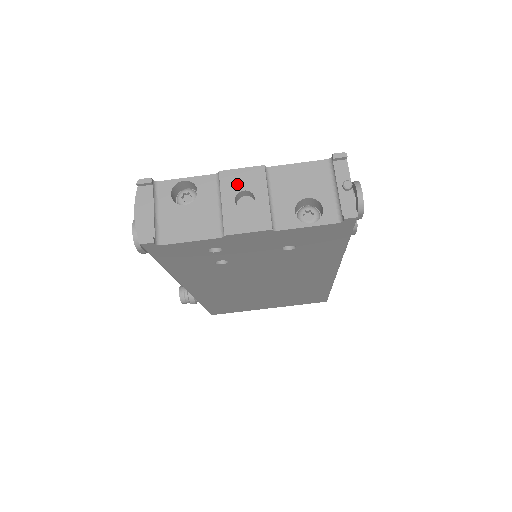
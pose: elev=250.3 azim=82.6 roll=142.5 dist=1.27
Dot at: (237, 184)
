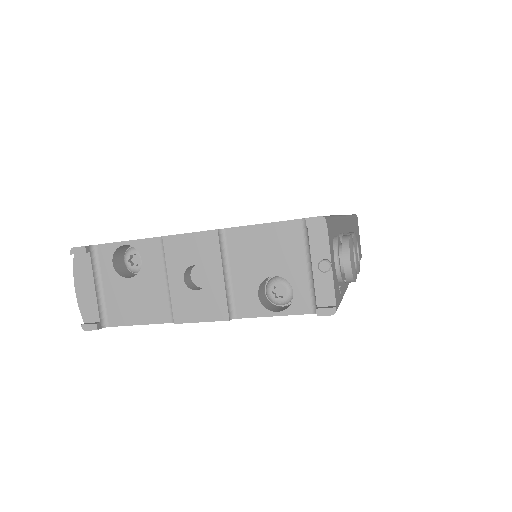
Dot at: (185, 256)
